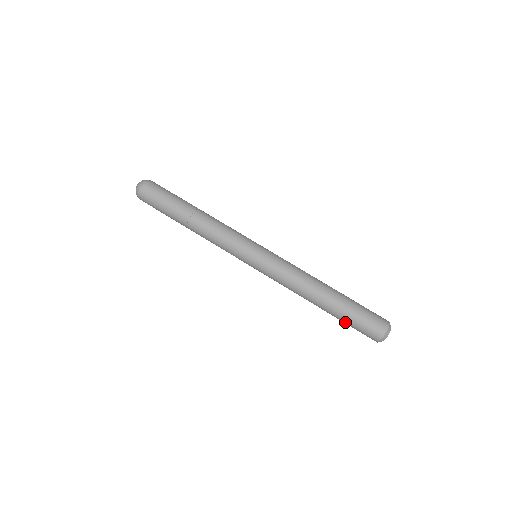
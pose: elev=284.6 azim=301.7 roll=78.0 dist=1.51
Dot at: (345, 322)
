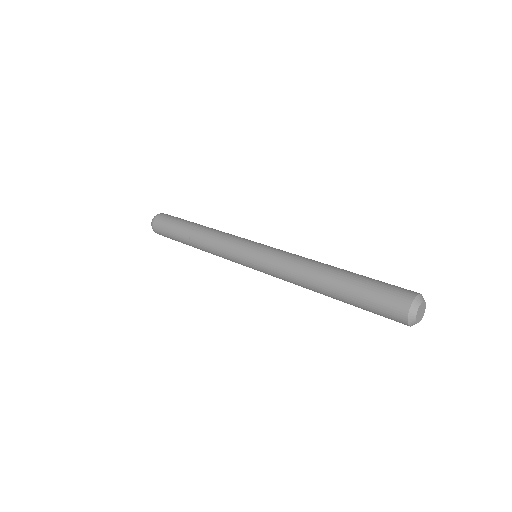
Dot at: (360, 307)
